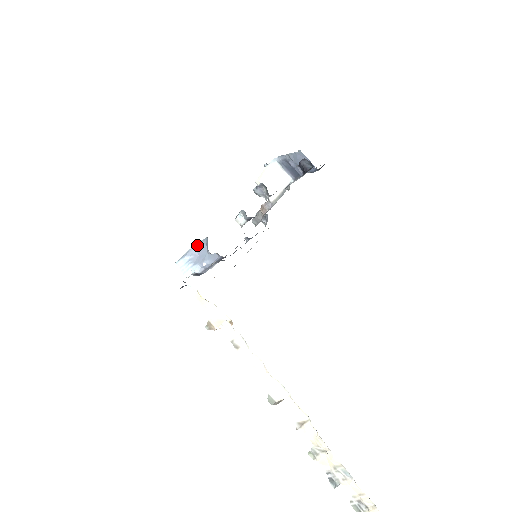
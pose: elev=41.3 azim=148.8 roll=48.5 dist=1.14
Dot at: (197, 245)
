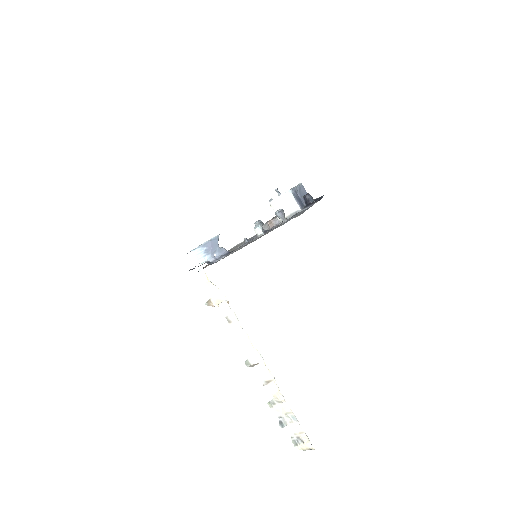
Dot at: (212, 240)
